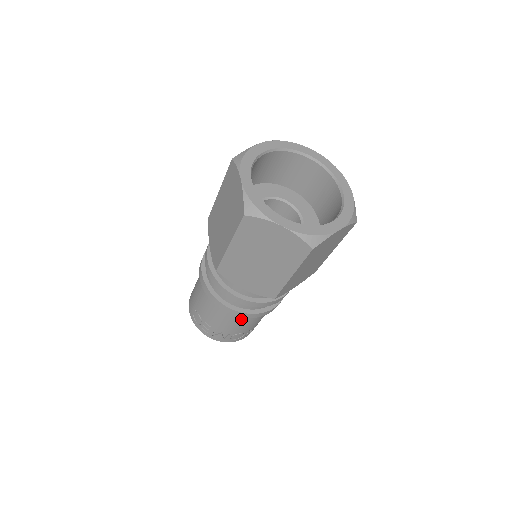
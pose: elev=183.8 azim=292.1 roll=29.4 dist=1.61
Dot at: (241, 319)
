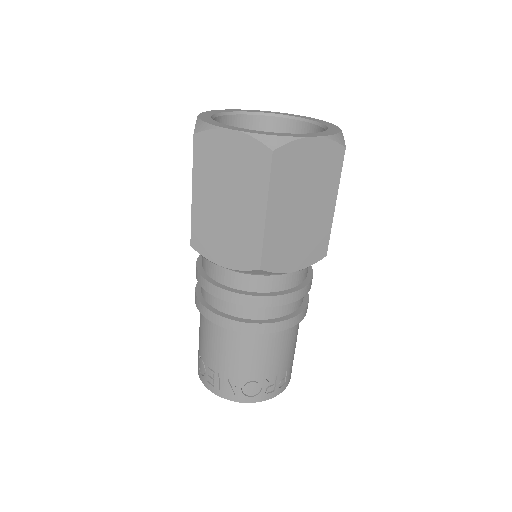
Dot at: (244, 343)
